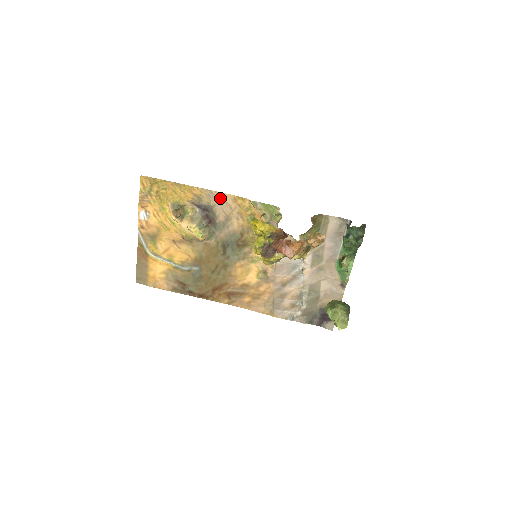
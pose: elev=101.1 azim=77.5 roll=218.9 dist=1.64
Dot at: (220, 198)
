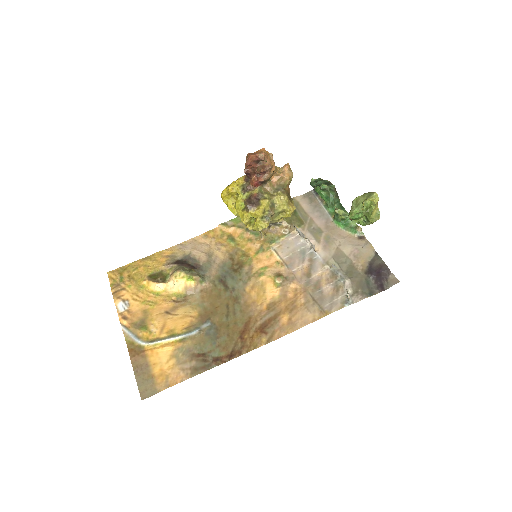
Dot at: (192, 244)
